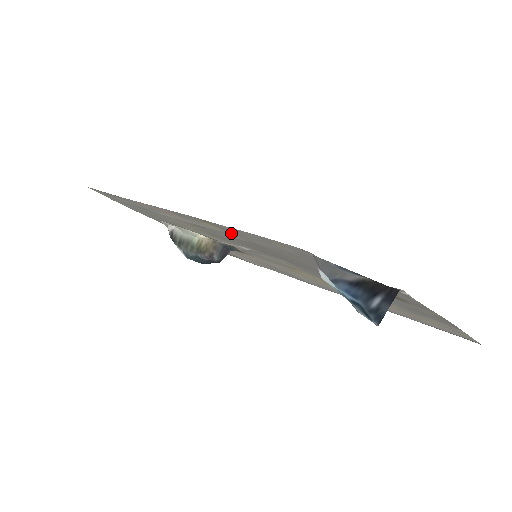
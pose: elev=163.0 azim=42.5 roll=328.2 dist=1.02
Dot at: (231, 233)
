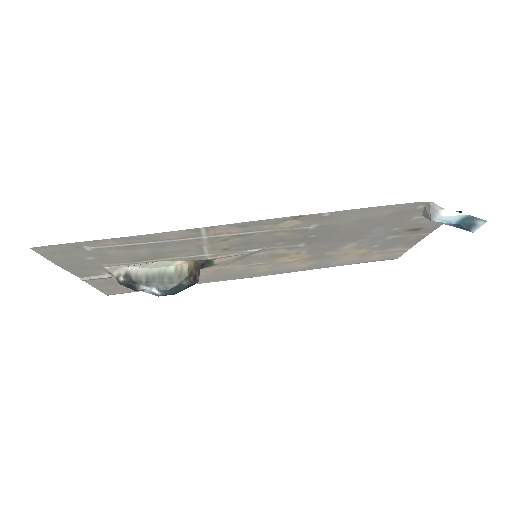
Dot at: (312, 222)
